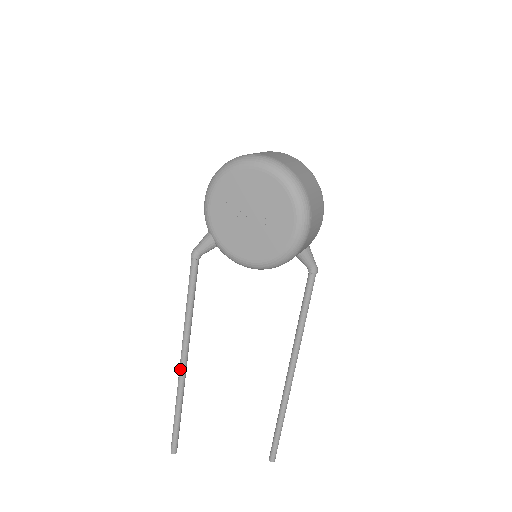
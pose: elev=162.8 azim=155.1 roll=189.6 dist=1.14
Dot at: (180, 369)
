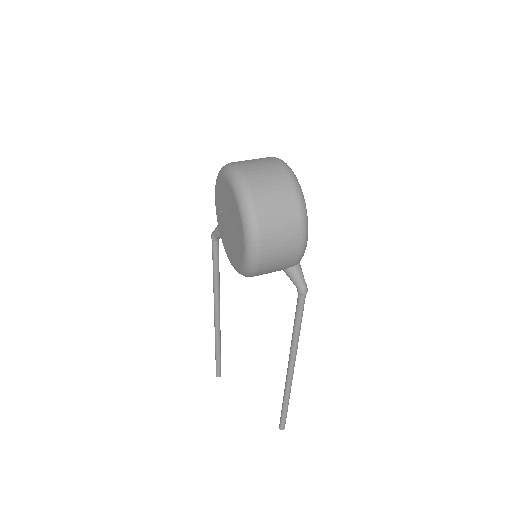
Dot at: (214, 319)
